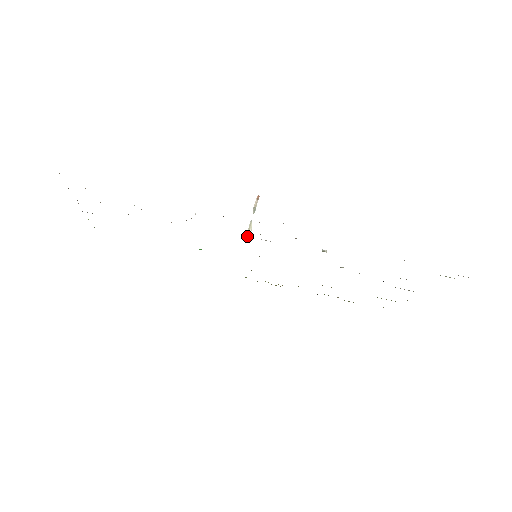
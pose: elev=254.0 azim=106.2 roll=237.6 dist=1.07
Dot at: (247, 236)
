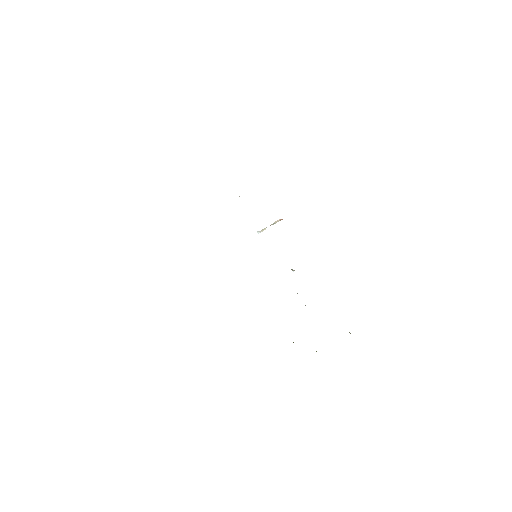
Dot at: (258, 232)
